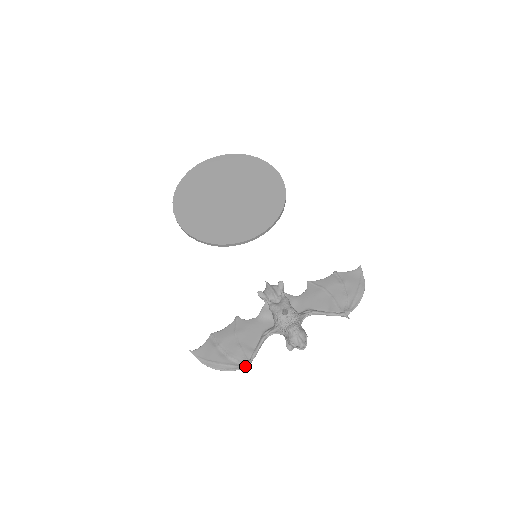
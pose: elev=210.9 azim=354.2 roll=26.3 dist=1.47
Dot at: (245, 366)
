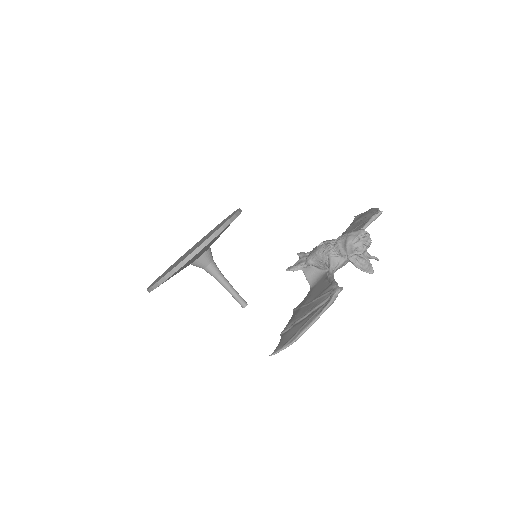
Dot at: (335, 291)
